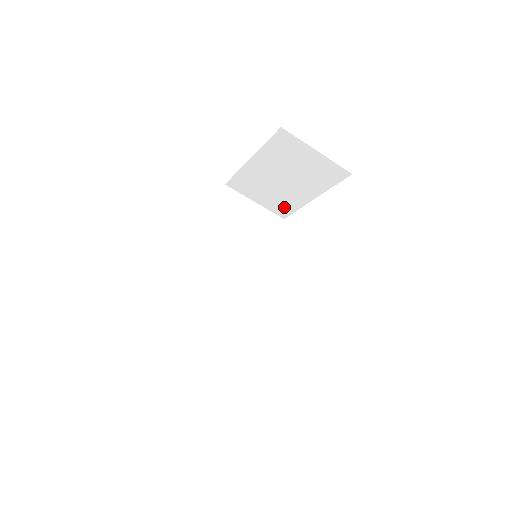
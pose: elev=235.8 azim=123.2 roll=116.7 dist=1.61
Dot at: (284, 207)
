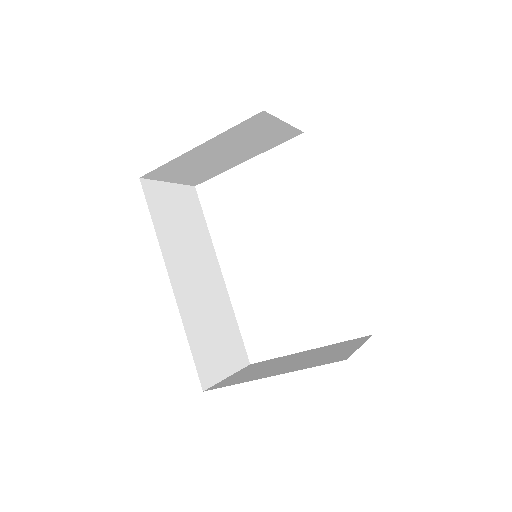
Dot at: (204, 176)
